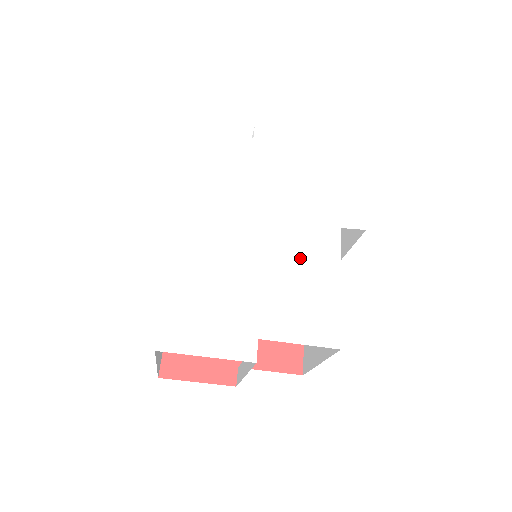
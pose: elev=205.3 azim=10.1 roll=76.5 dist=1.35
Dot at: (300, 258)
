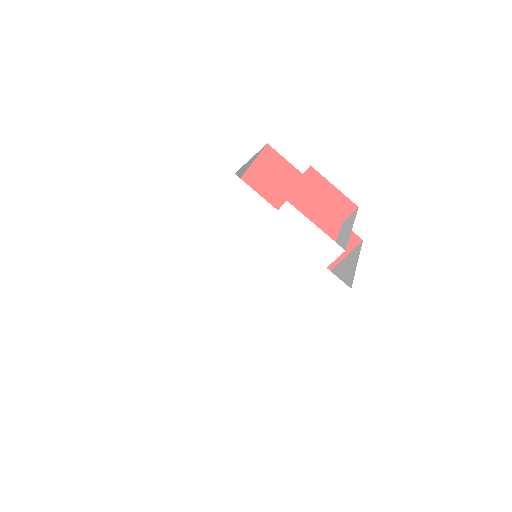
Dot at: (249, 308)
